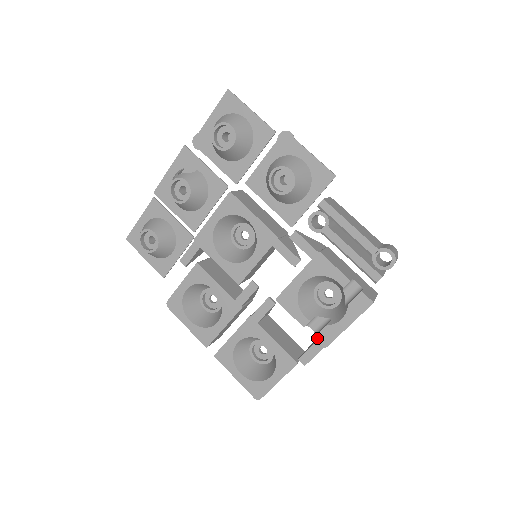
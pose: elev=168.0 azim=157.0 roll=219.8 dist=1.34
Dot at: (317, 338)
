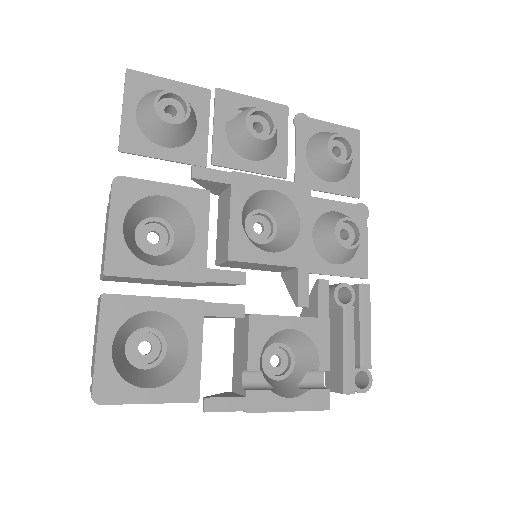
Dot at: (249, 394)
